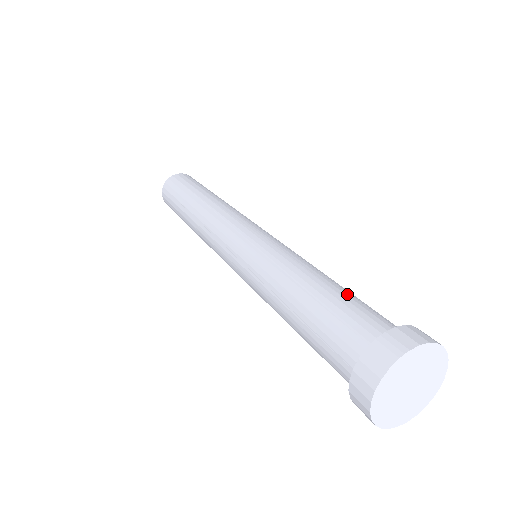
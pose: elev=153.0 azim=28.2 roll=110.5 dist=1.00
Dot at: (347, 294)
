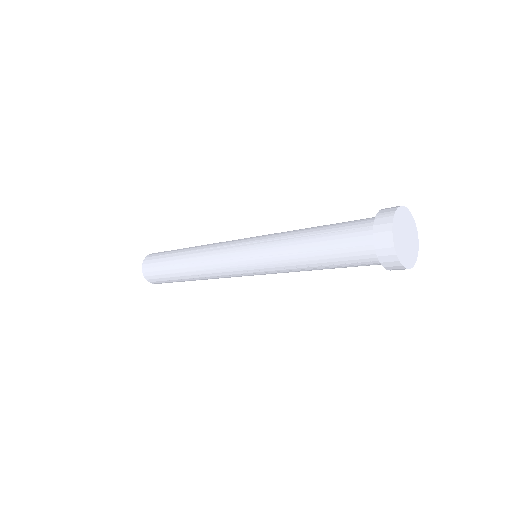
Dot at: (338, 223)
